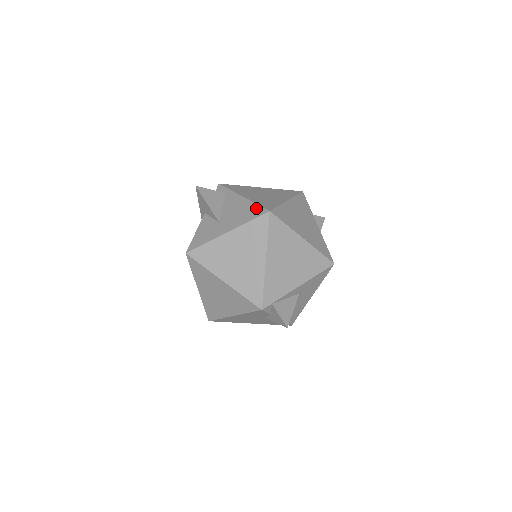
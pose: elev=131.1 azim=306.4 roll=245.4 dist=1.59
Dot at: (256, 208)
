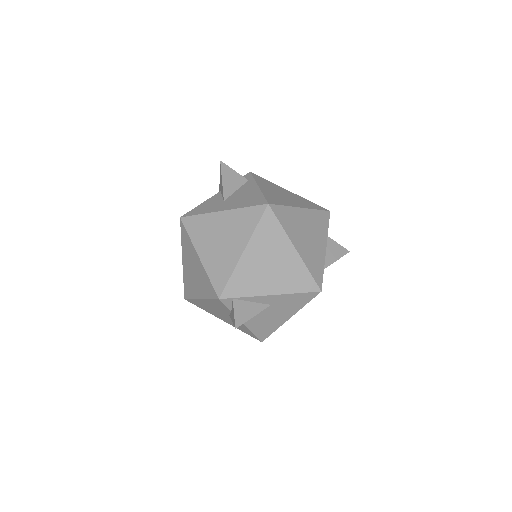
Dot at: (260, 198)
